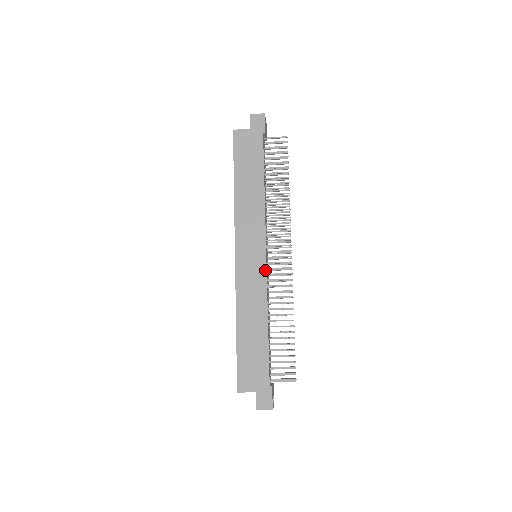
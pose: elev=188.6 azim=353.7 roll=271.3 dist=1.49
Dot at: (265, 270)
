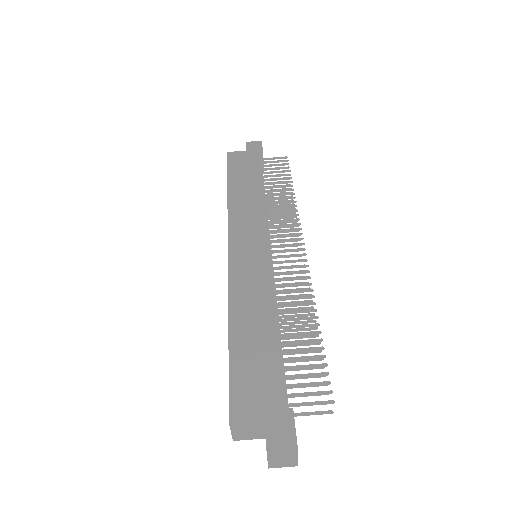
Dot at: (270, 260)
